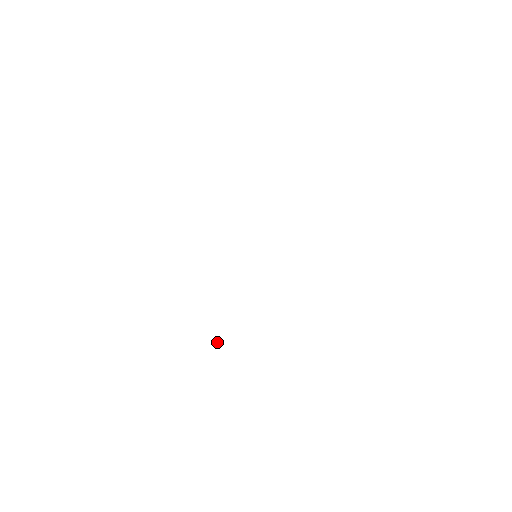
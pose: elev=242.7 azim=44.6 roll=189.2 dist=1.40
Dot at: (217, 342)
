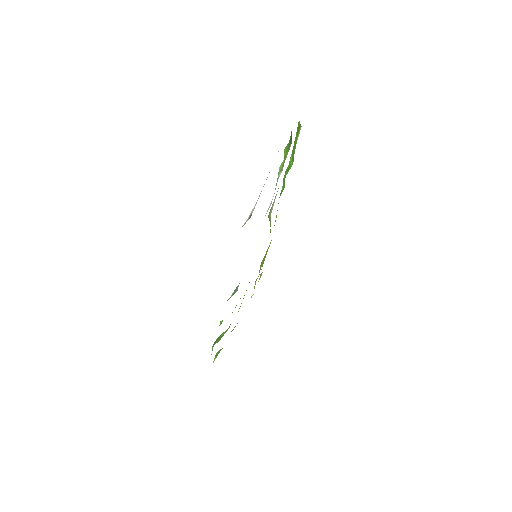
Dot at: occluded
